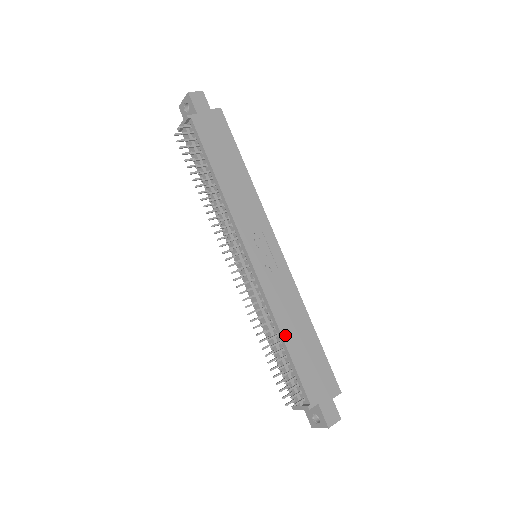
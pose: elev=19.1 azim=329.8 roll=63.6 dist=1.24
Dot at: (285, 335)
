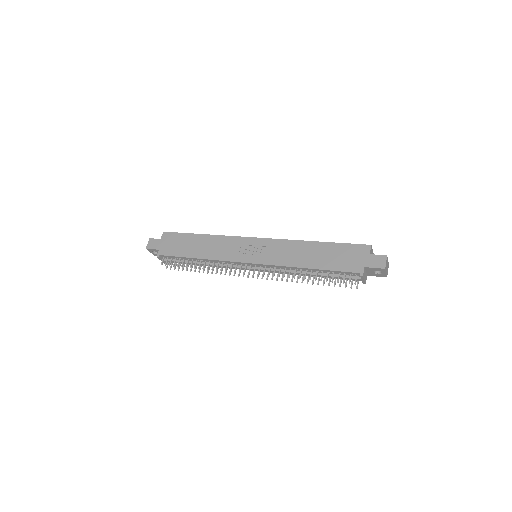
Dot at: (308, 266)
